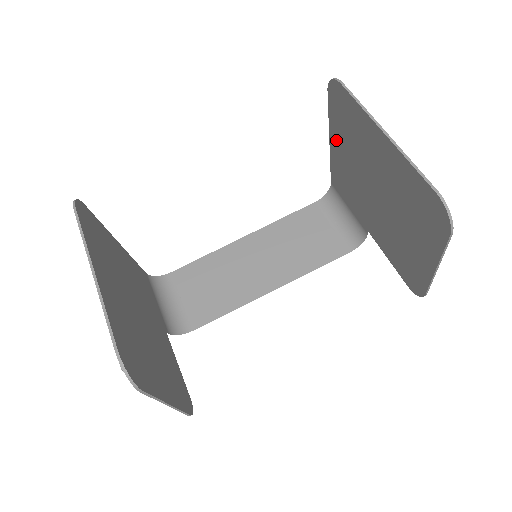
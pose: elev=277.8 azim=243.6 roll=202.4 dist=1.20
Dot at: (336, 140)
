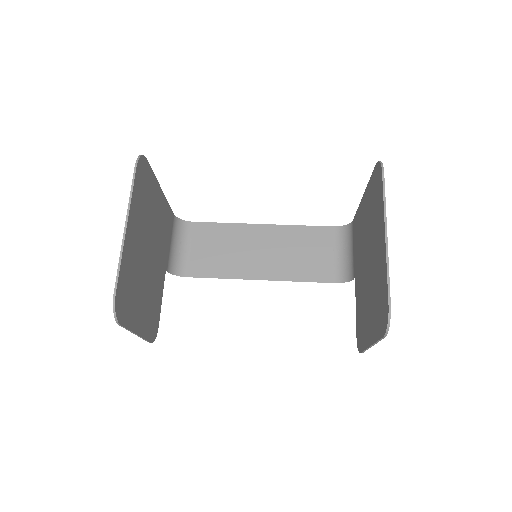
Dot at: (366, 200)
